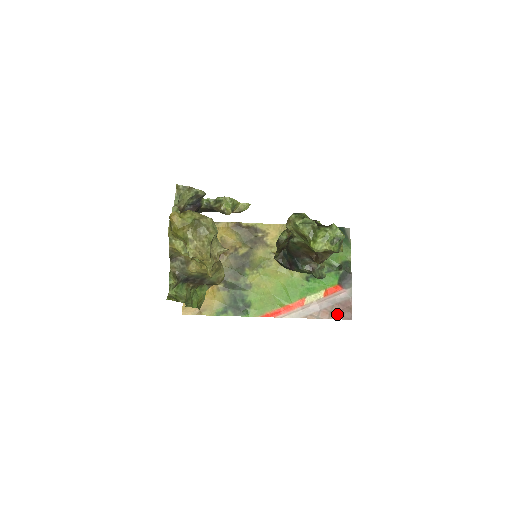
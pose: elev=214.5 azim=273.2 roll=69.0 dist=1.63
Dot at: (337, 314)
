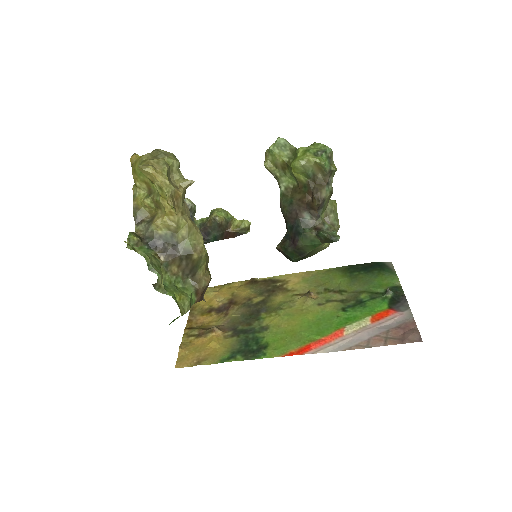
Dot at: (397, 339)
